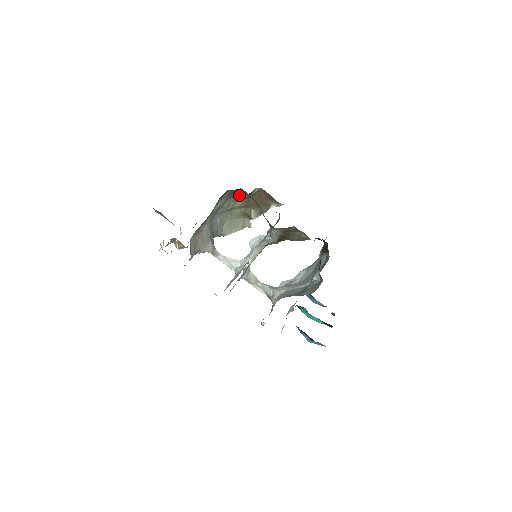
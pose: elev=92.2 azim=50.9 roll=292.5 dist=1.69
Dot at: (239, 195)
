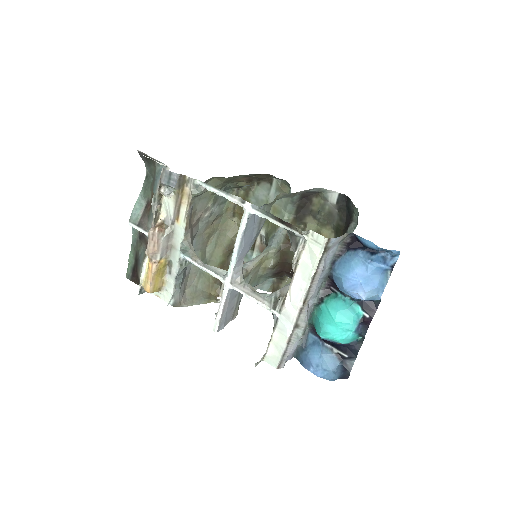
Dot at: (219, 248)
